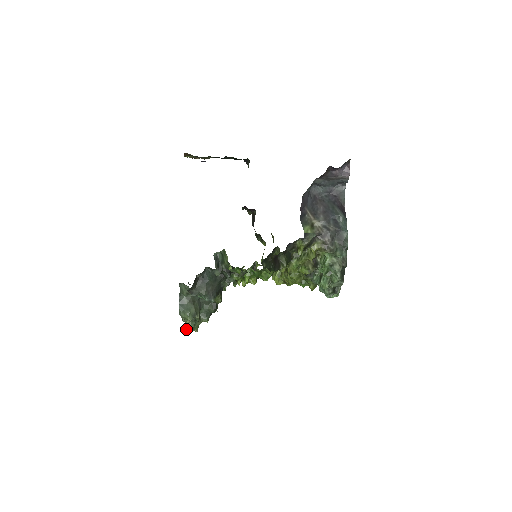
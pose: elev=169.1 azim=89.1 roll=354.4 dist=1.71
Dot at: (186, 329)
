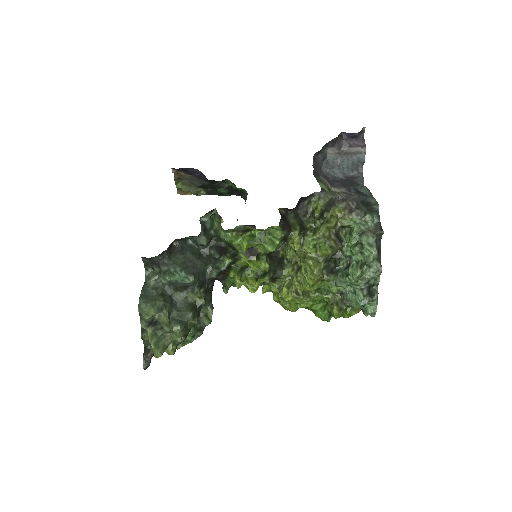
Dot at: (144, 366)
